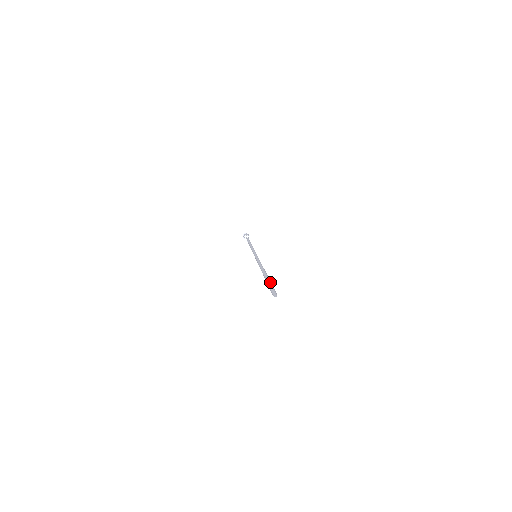
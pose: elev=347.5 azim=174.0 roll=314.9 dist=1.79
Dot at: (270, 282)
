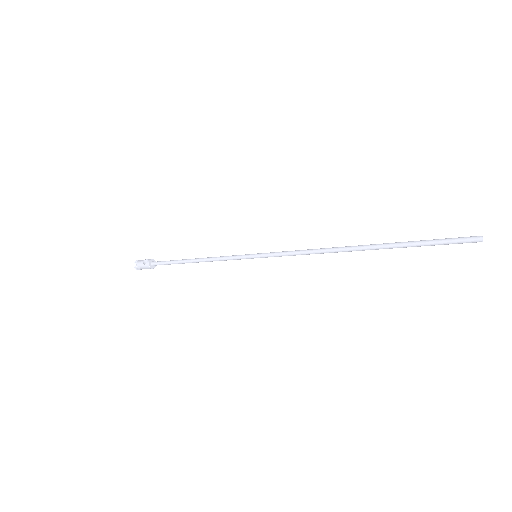
Dot at: occluded
